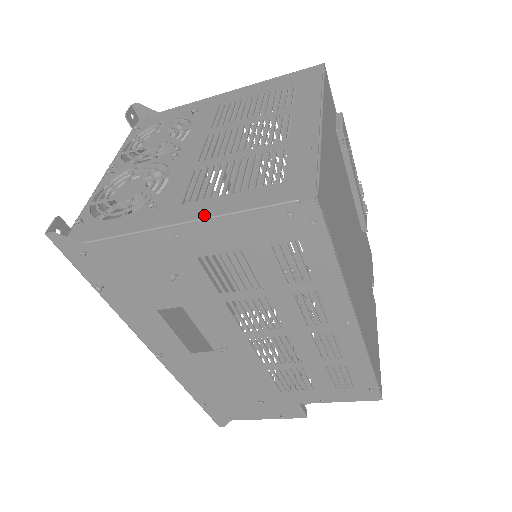
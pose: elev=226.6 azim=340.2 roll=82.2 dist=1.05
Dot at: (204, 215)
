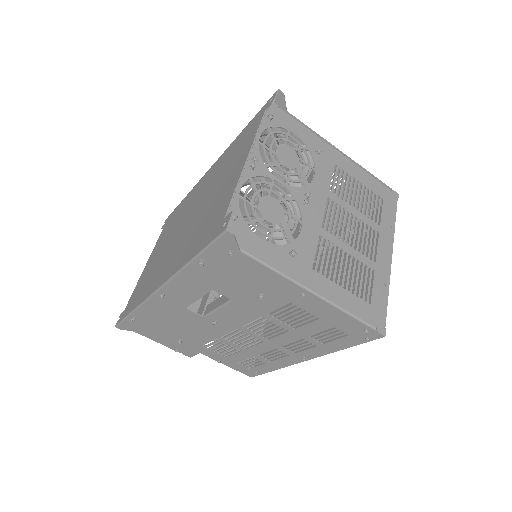
Dot at: (327, 296)
